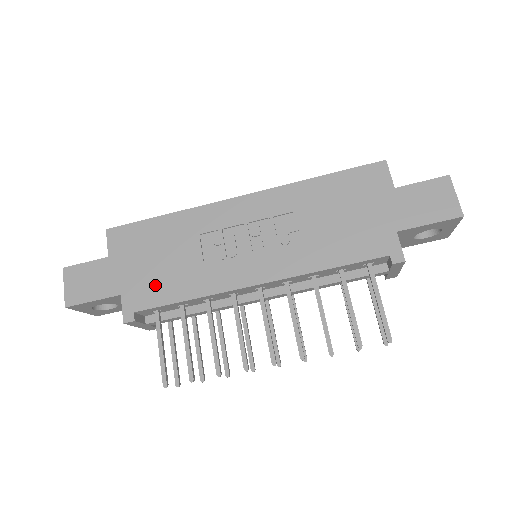
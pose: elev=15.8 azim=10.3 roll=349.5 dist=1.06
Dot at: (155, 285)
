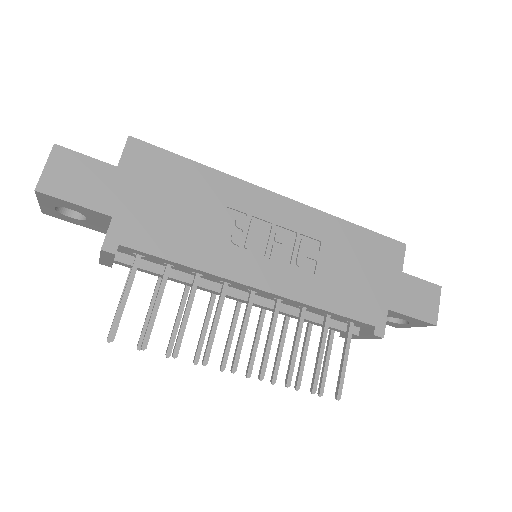
Dot at: (157, 229)
